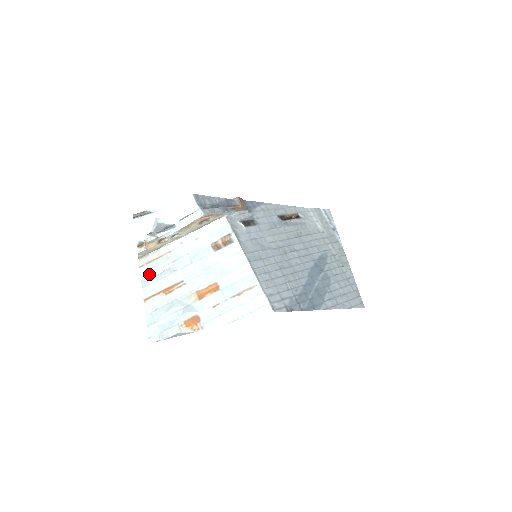
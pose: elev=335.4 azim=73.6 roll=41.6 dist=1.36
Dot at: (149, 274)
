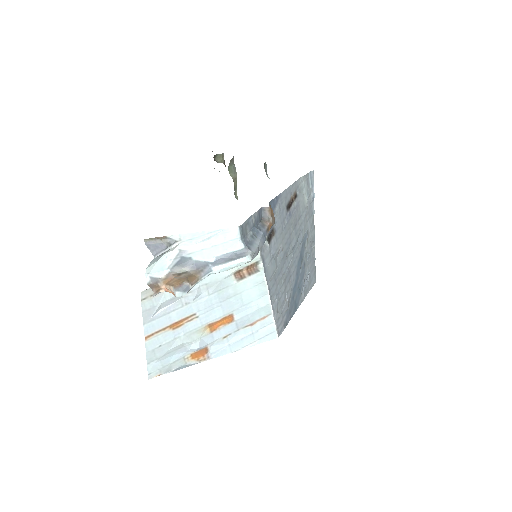
Dot at: (154, 308)
